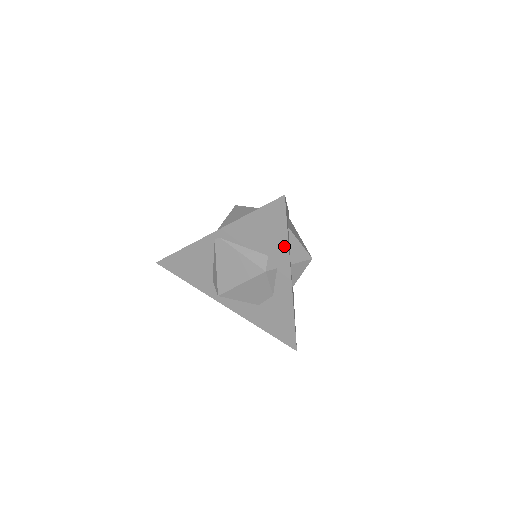
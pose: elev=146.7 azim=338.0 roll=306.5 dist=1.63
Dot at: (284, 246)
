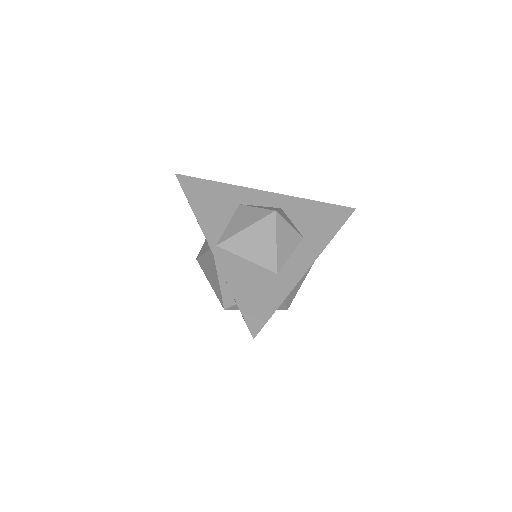
Dot at: occluded
